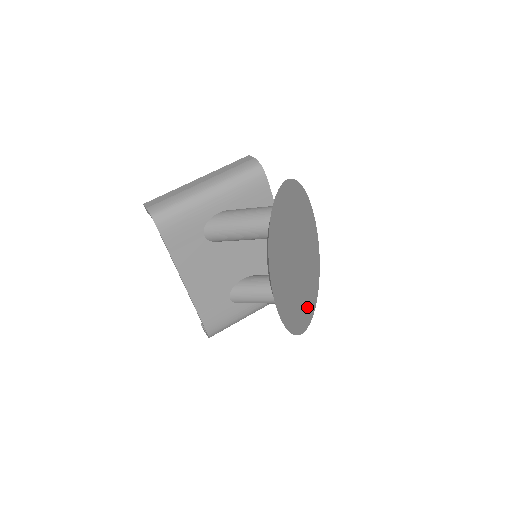
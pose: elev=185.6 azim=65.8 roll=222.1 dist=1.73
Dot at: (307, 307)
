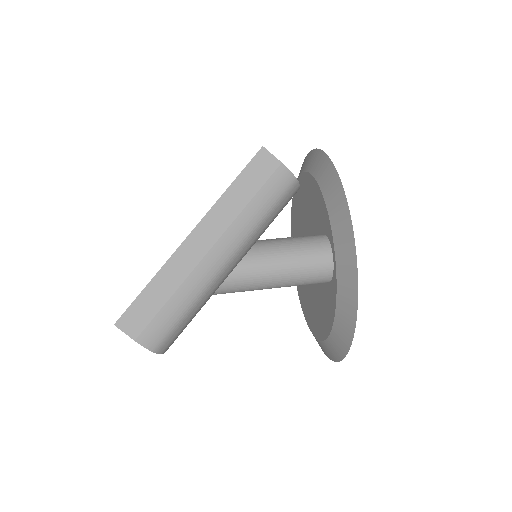
Dot at: occluded
